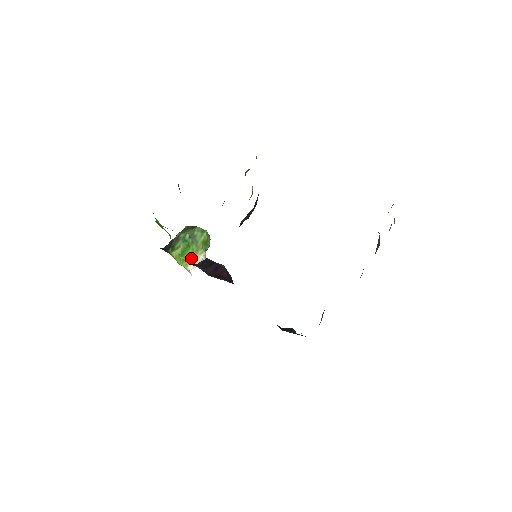
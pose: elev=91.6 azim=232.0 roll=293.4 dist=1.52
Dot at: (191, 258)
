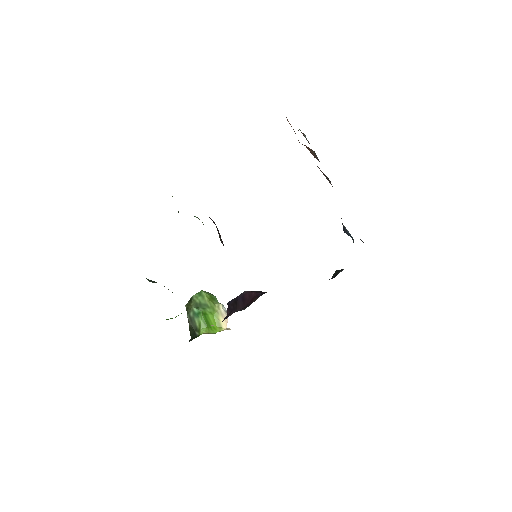
Dot at: (217, 320)
